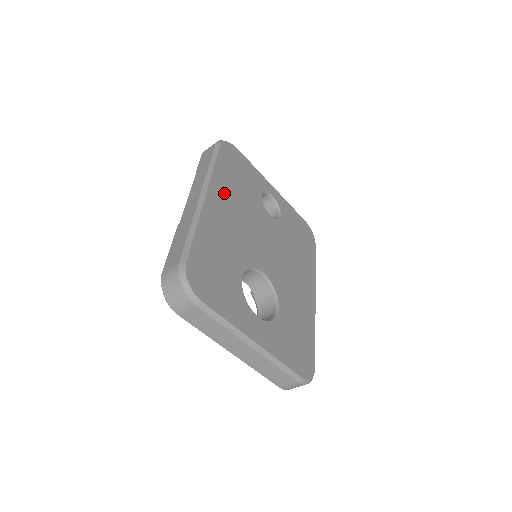
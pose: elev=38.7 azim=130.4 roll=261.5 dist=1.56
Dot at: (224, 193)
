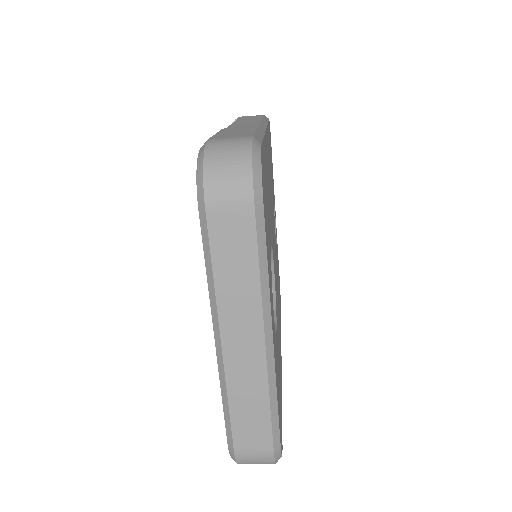
Dot at: occluded
